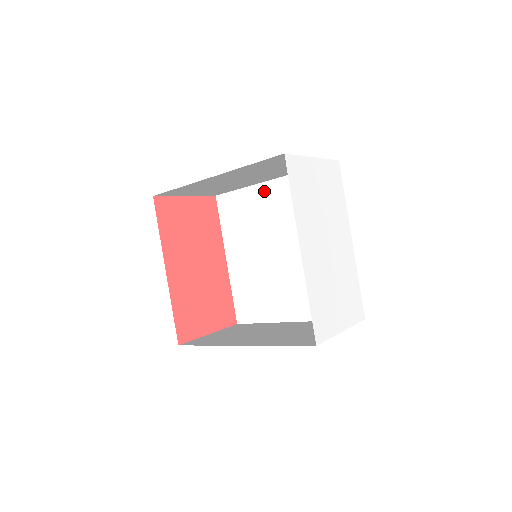
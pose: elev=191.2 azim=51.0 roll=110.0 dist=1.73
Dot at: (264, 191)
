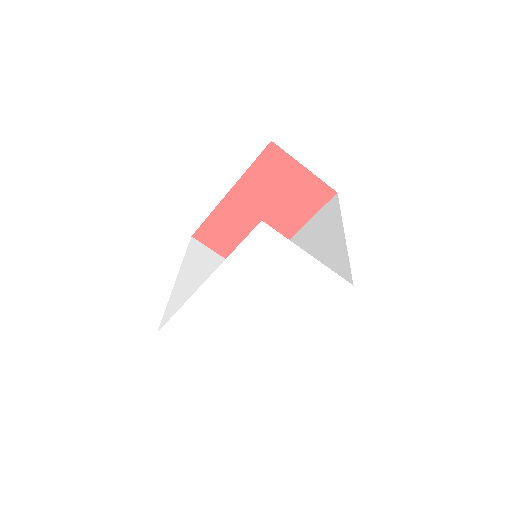
Dot at: (336, 232)
